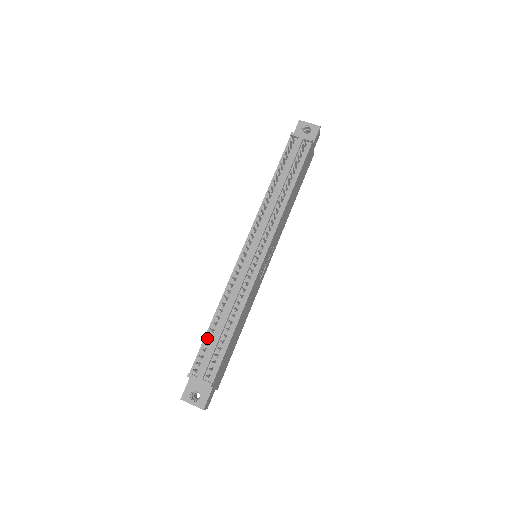
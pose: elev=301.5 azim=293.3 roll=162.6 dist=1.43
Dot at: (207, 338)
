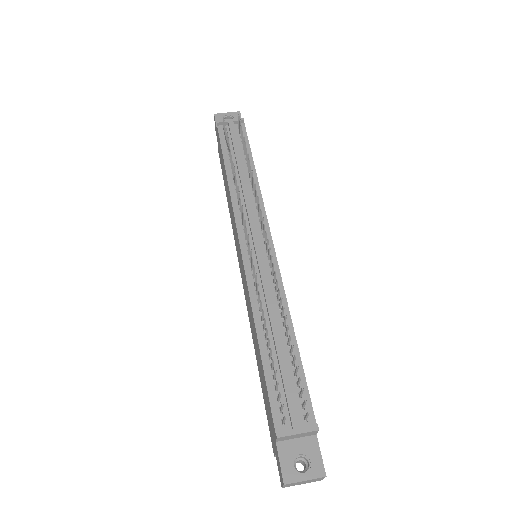
Dot at: (268, 371)
